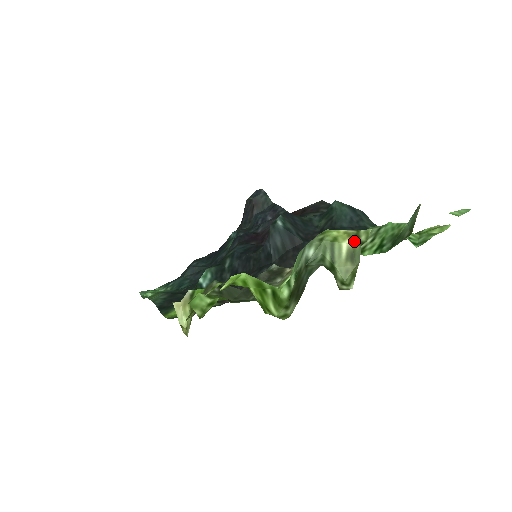
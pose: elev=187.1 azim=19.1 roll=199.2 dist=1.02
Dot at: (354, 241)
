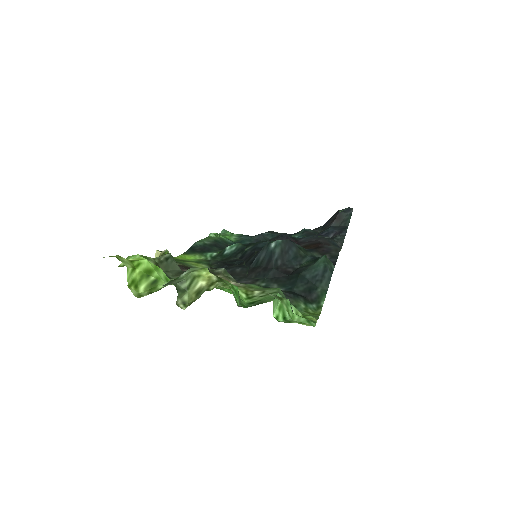
Dot at: (207, 285)
